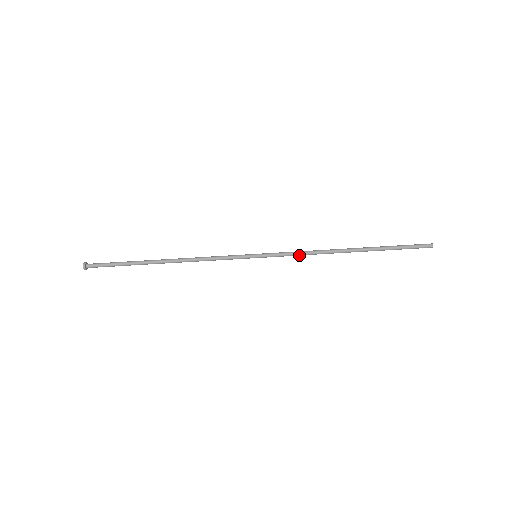
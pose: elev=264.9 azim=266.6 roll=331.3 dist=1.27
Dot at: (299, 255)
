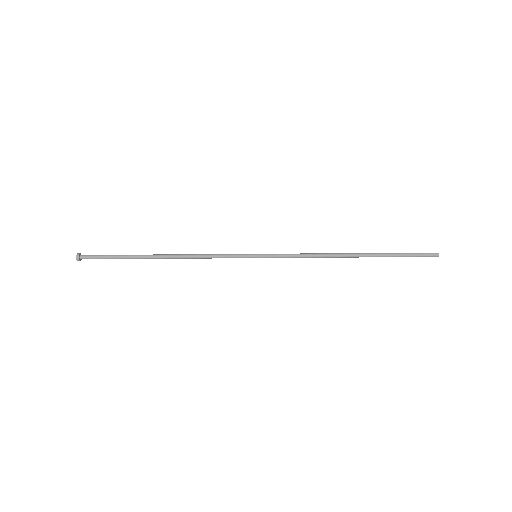
Dot at: (300, 257)
